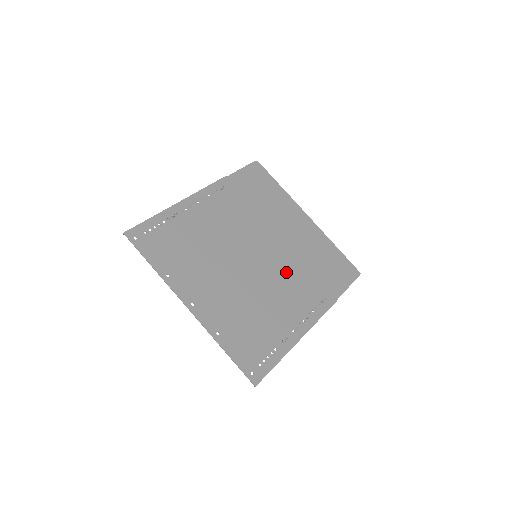
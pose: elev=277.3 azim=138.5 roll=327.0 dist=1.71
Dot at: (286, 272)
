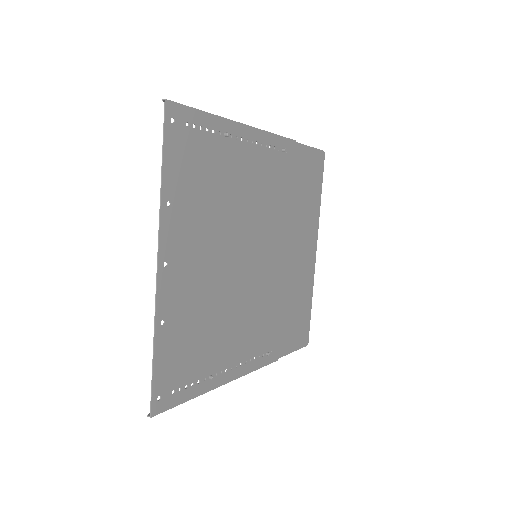
Dot at: (265, 297)
